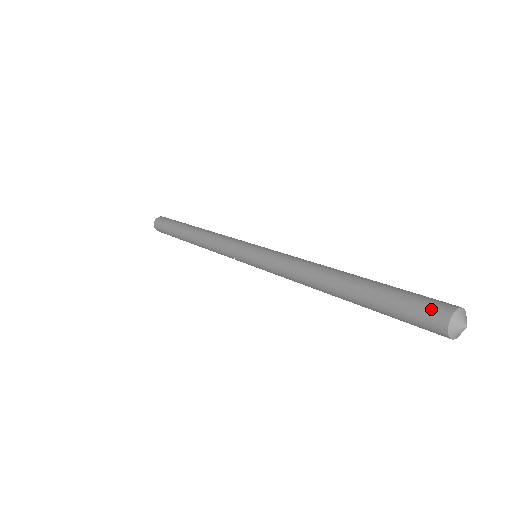
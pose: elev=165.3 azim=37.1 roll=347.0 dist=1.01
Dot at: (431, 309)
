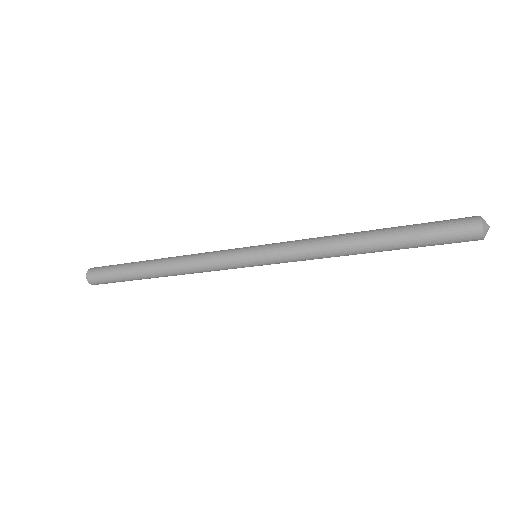
Dot at: (462, 218)
